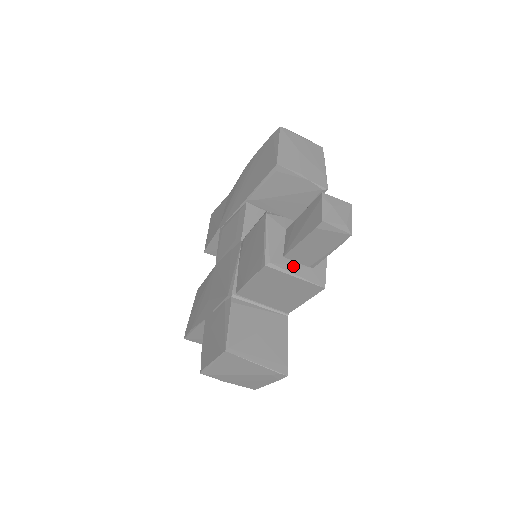
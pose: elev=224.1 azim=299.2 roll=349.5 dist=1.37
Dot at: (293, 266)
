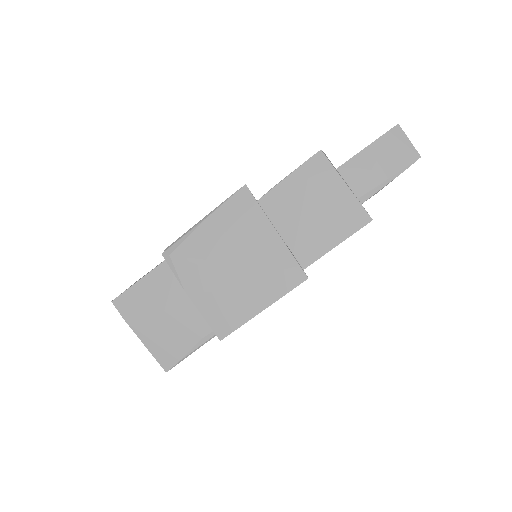
Dot at: occluded
